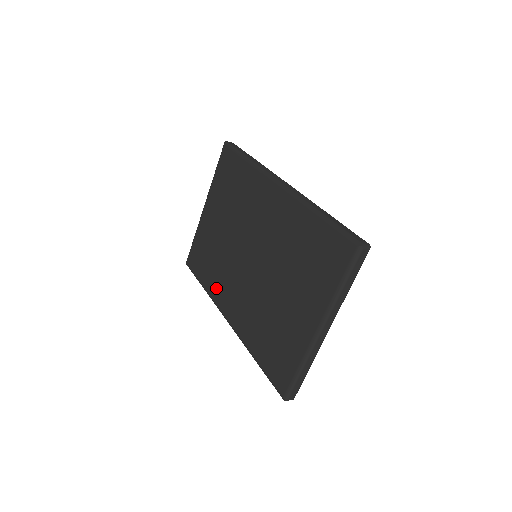
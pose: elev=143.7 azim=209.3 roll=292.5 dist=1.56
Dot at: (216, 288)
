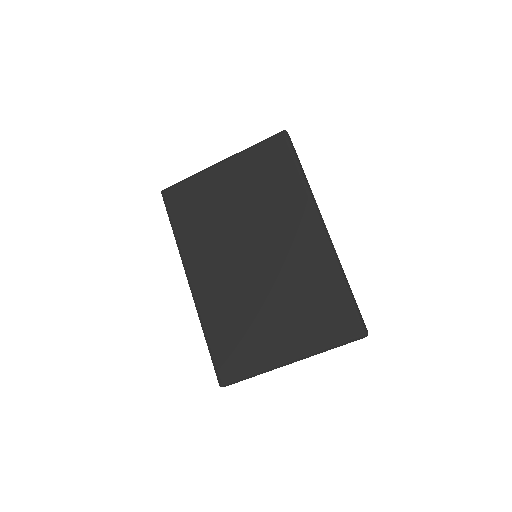
Dot at: (193, 247)
